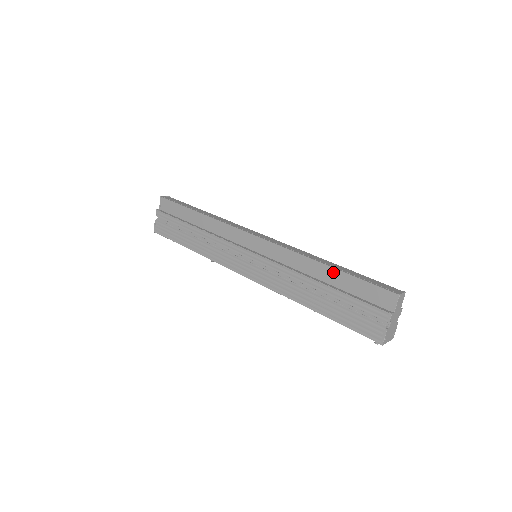
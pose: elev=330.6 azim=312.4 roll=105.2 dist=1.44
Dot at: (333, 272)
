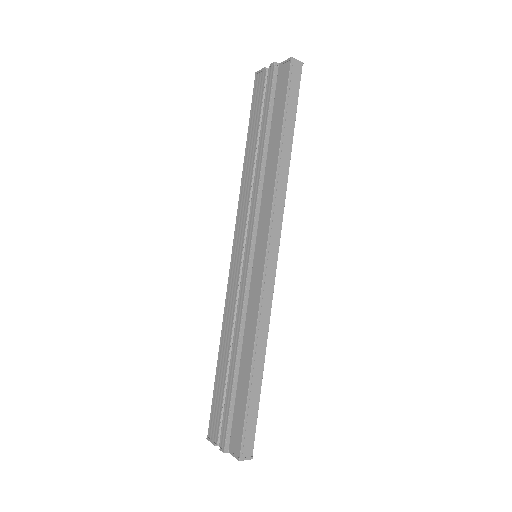
Dot at: (247, 377)
